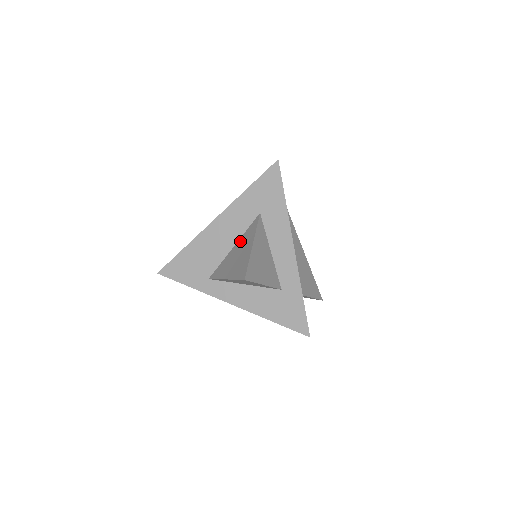
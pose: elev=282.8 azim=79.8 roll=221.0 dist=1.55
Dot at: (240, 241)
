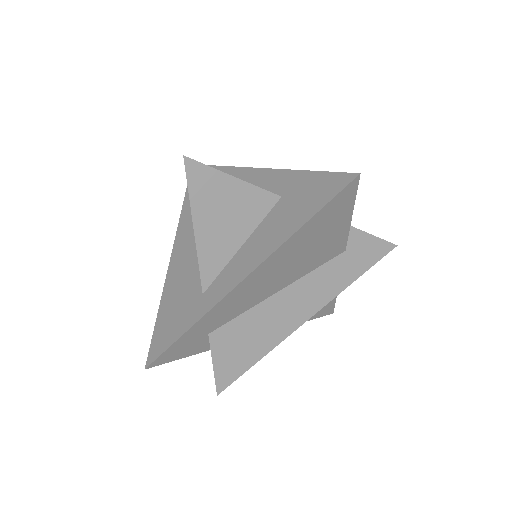
Dot at: occluded
